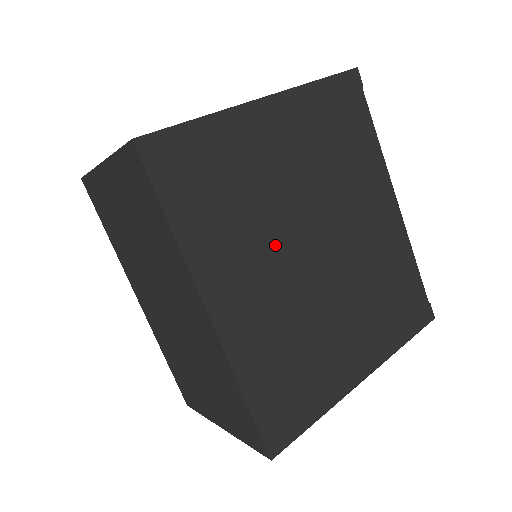
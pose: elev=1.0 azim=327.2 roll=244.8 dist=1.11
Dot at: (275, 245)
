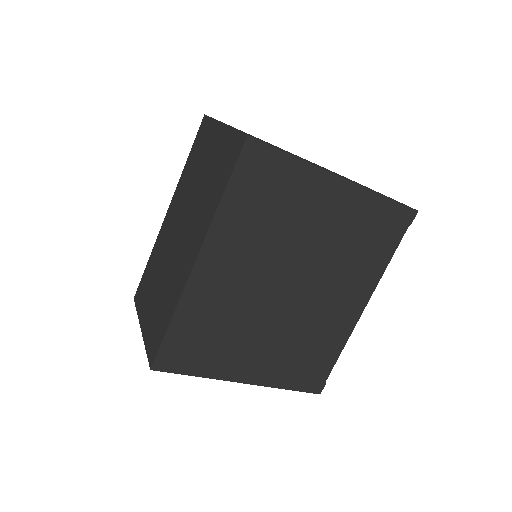
Dot at: (268, 261)
